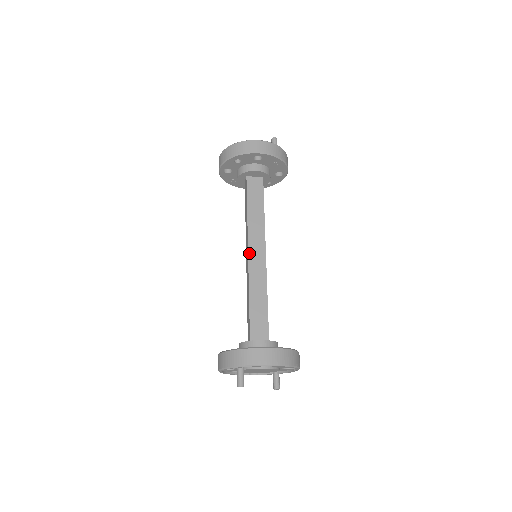
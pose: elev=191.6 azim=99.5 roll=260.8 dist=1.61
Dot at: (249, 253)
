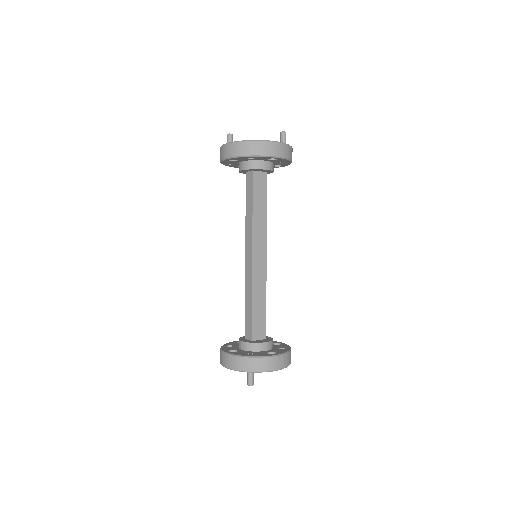
Dot at: (253, 256)
